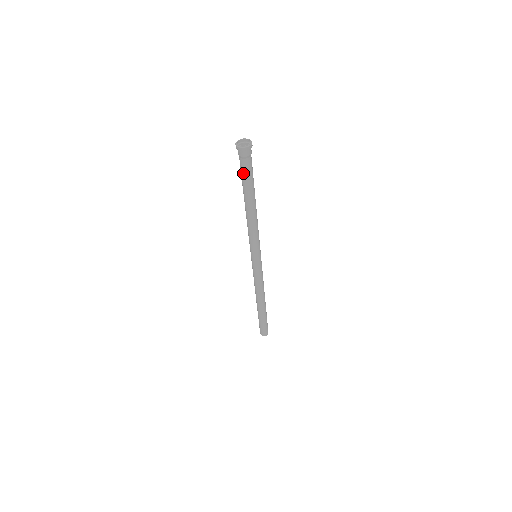
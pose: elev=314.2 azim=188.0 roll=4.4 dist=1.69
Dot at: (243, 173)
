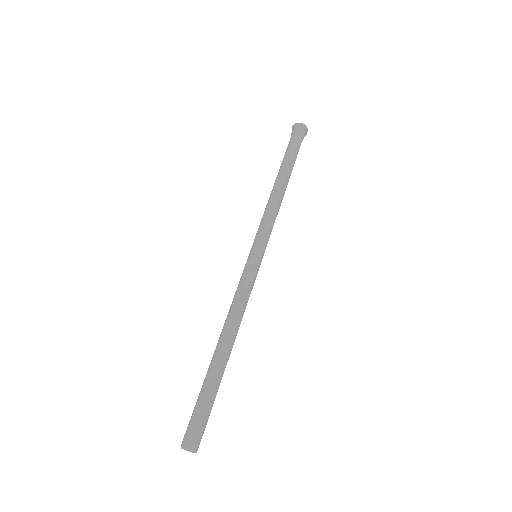
Dot at: (295, 147)
